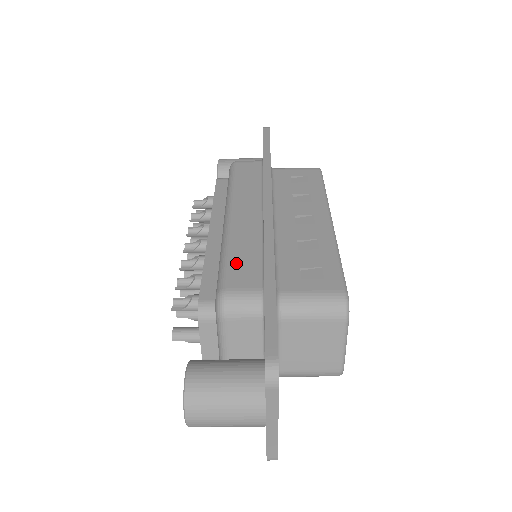
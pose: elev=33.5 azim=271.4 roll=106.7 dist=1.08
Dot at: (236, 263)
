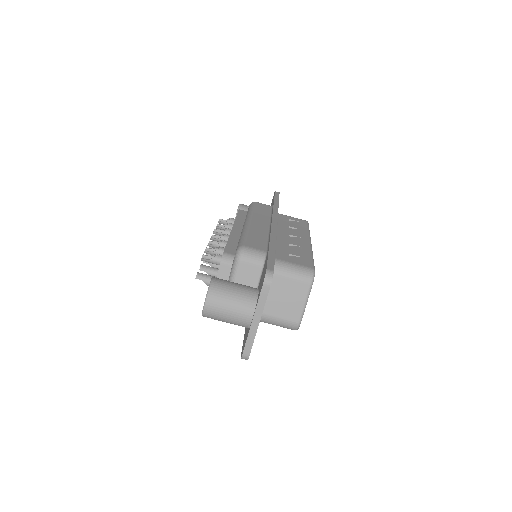
Dot at: (251, 238)
